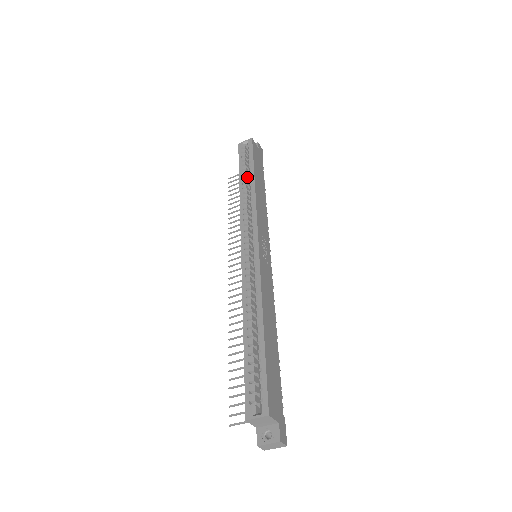
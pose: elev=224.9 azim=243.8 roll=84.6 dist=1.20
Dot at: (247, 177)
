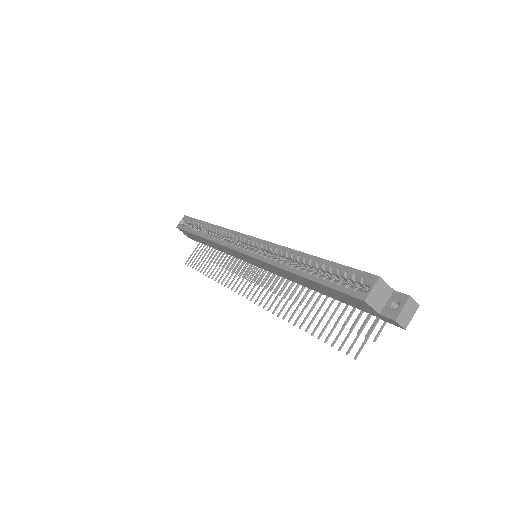
Dot at: occluded
